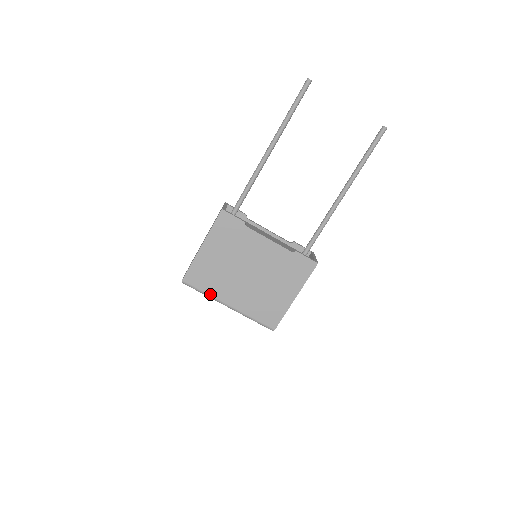
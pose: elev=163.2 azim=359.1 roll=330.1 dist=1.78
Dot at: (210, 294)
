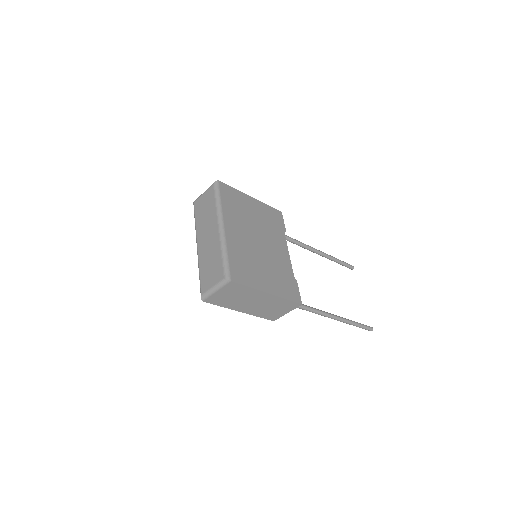
Dot at: (223, 207)
